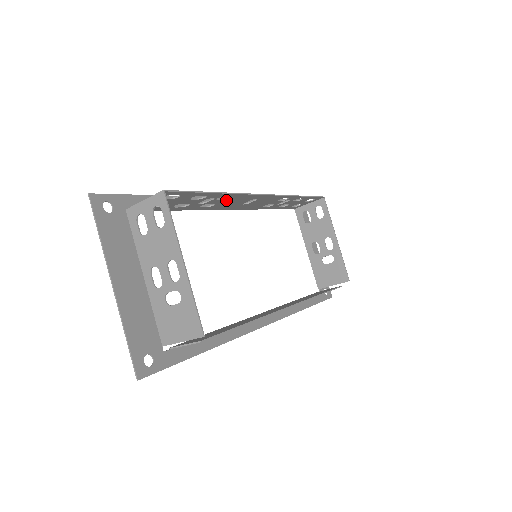
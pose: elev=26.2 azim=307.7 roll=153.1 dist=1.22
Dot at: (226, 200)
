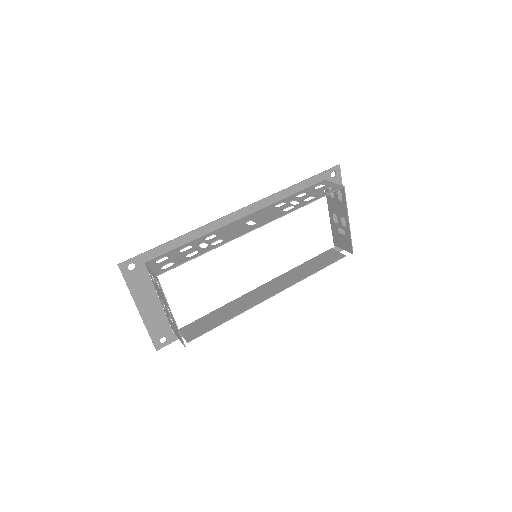
Dot at: (223, 237)
